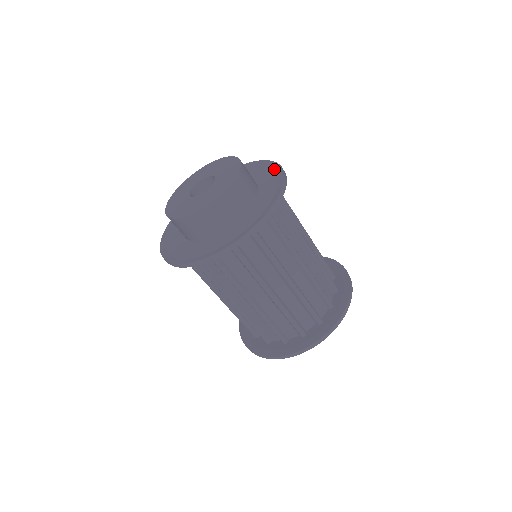
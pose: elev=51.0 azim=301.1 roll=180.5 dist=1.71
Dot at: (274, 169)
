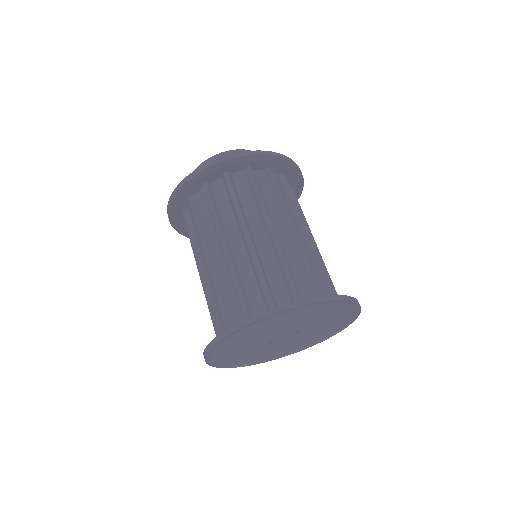
Dot at: occluded
